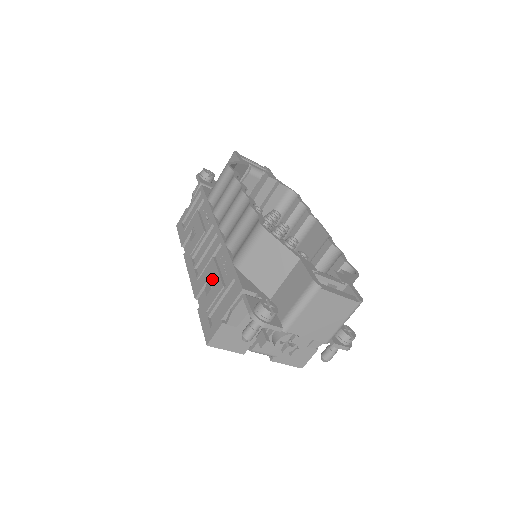
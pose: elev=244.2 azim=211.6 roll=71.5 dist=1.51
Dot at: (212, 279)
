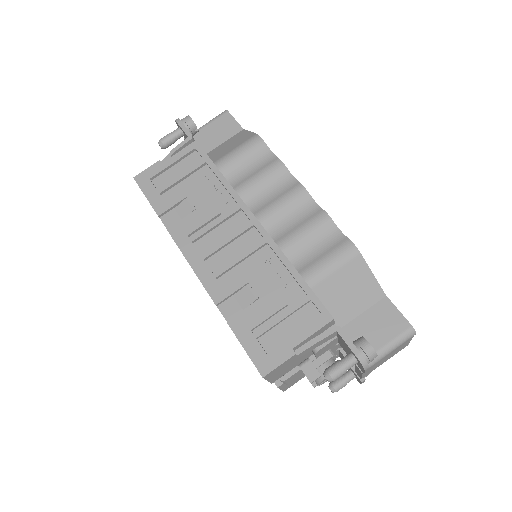
Dot at: (257, 288)
